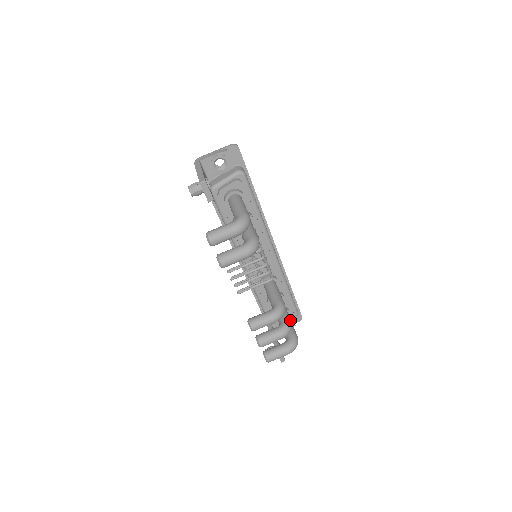
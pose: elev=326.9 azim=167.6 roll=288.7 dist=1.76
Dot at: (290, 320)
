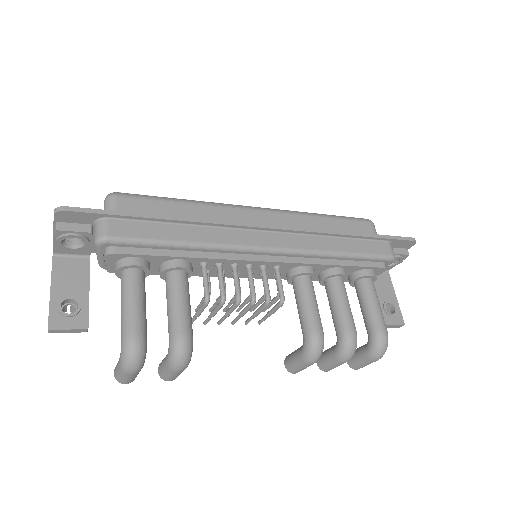
Dot at: (347, 334)
